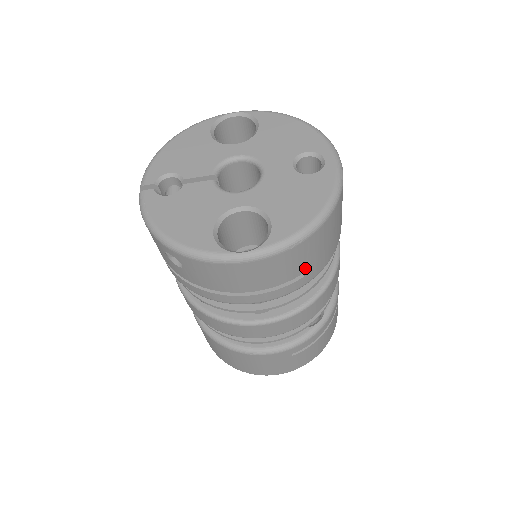
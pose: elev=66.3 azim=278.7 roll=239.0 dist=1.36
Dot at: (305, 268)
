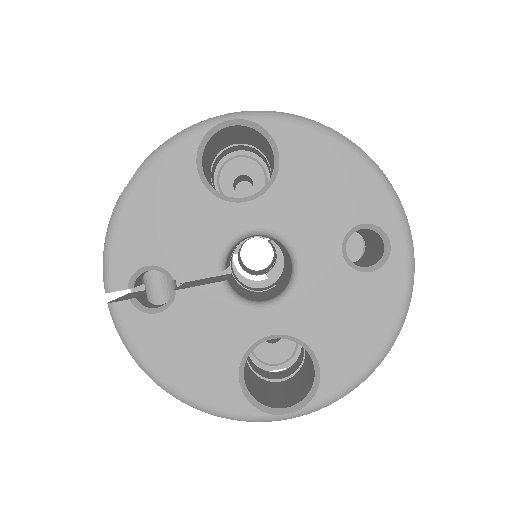
Dot at: occluded
